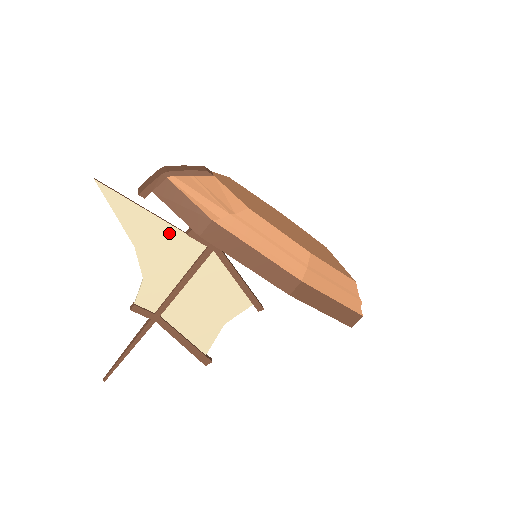
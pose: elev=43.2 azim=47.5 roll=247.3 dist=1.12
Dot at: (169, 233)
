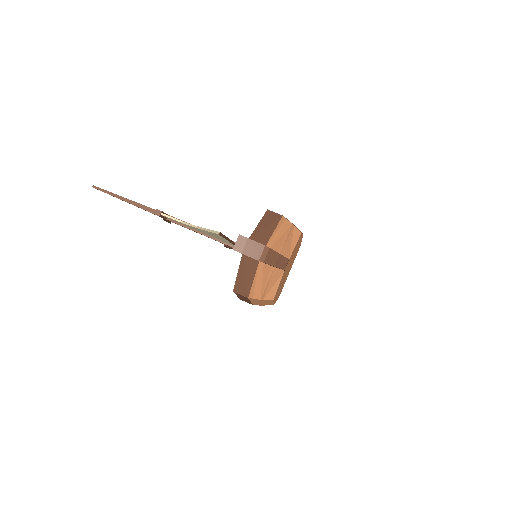
Dot at: (226, 241)
